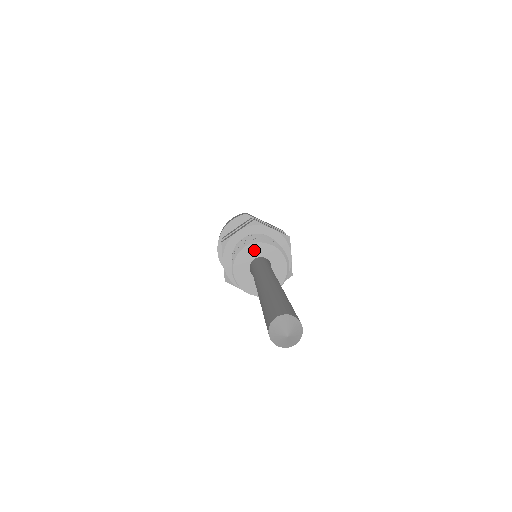
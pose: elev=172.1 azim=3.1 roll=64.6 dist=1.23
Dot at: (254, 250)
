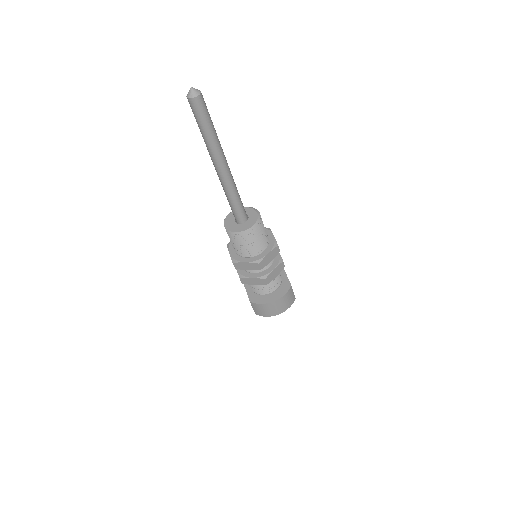
Dot at: (248, 211)
